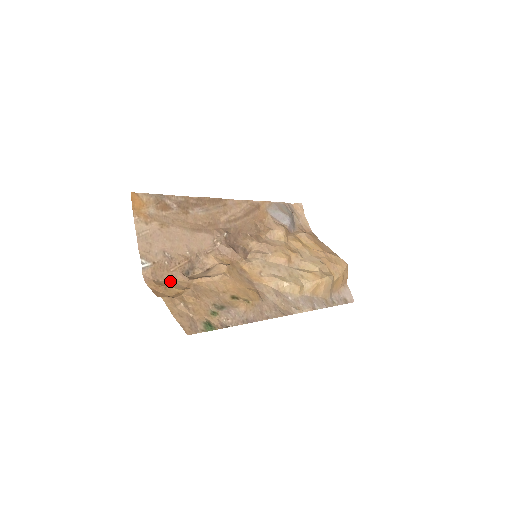
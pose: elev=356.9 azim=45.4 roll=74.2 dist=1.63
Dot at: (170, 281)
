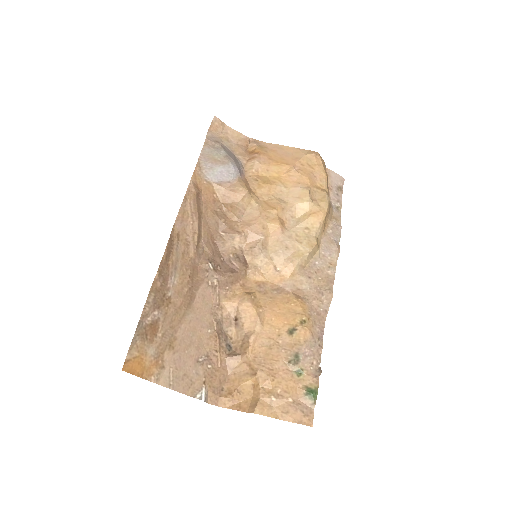
Dot at: (229, 375)
